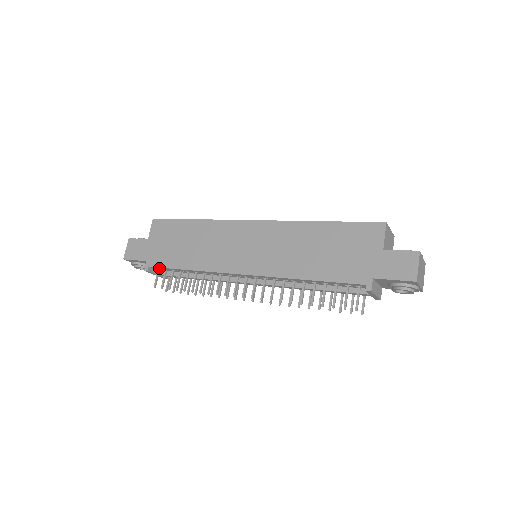
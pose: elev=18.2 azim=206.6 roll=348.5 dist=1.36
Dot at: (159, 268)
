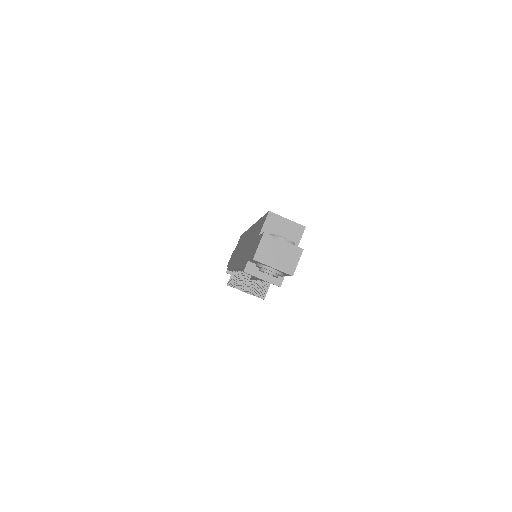
Dot at: (230, 270)
